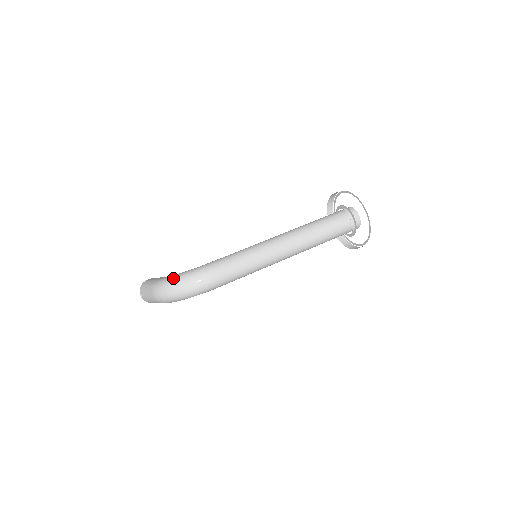
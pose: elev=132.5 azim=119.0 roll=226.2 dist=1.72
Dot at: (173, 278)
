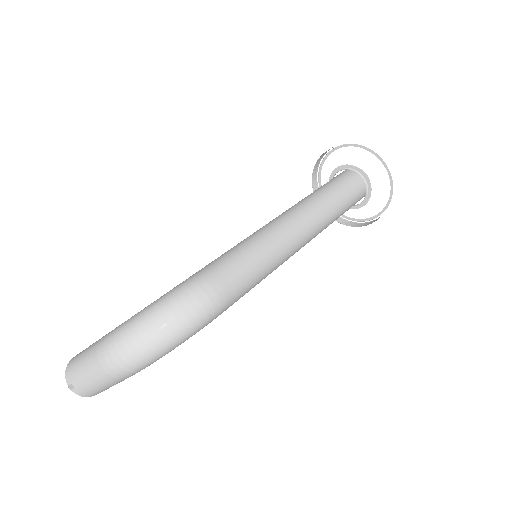
Dot at: (140, 314)
